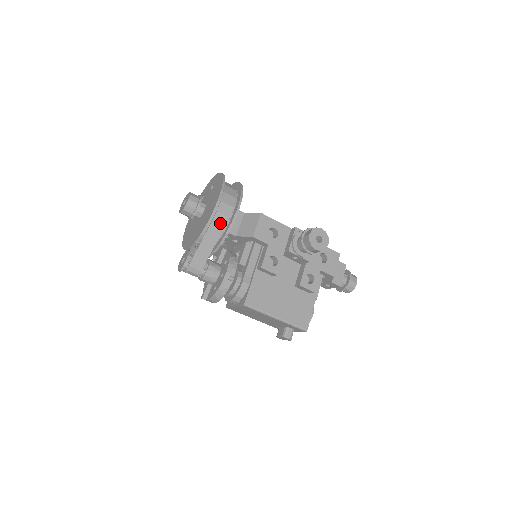
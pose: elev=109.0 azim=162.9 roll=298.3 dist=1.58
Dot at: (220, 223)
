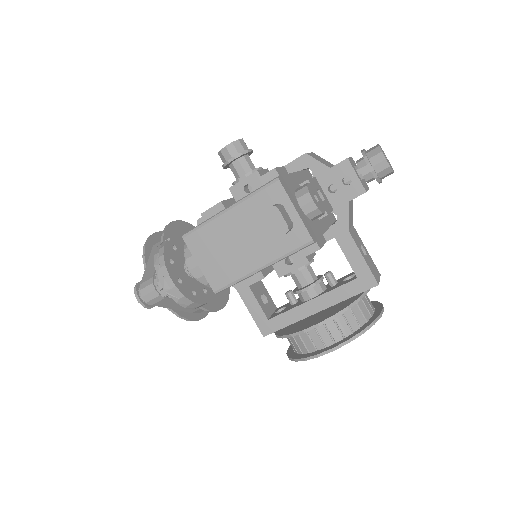
Dot at: occluded
